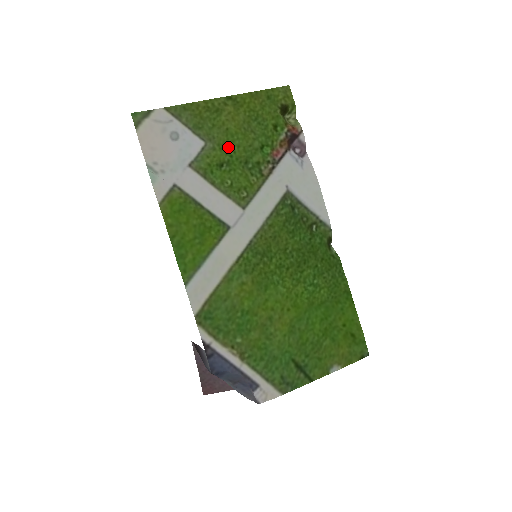
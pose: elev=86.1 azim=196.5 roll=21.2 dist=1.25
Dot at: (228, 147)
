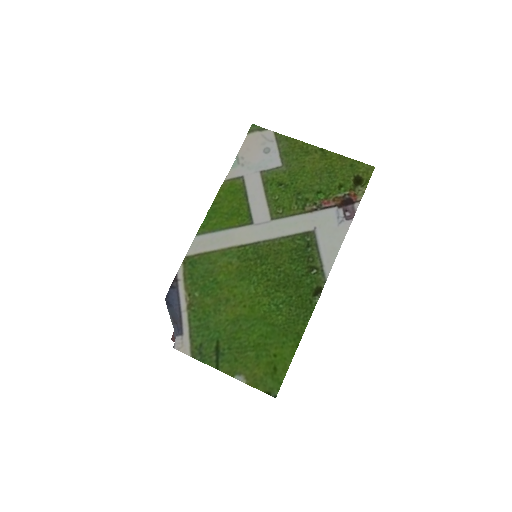
Dot at: (295, 177)
